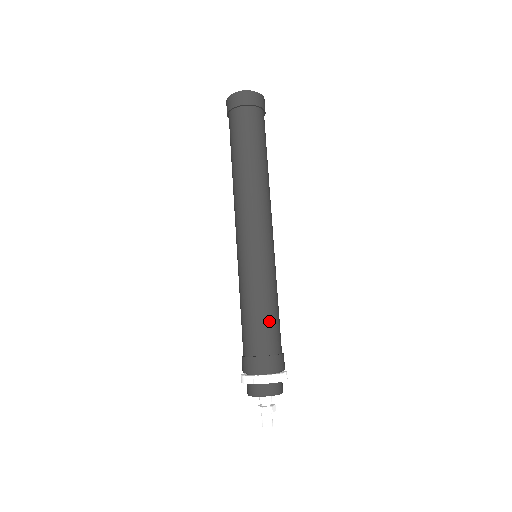
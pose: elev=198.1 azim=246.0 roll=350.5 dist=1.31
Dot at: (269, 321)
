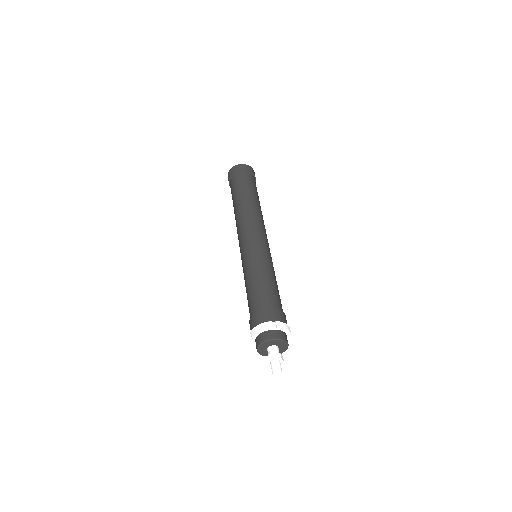
Dot at: (255, 290)
